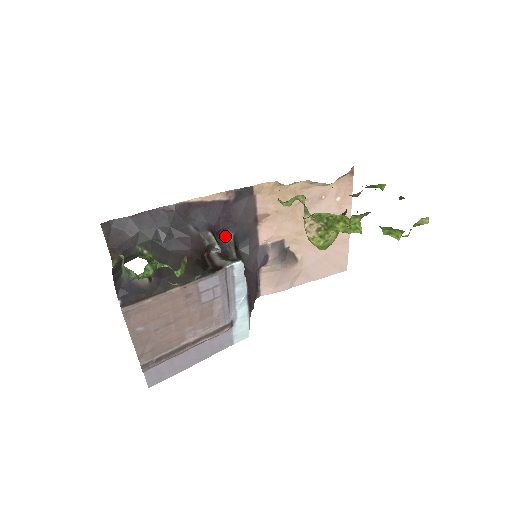
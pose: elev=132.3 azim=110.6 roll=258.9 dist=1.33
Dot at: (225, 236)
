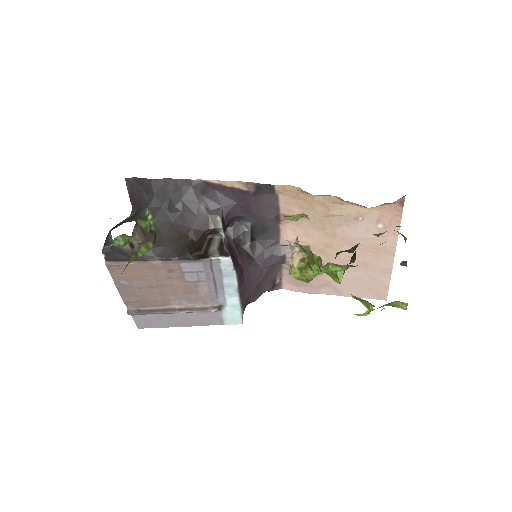
Dot at: (243, 223)
